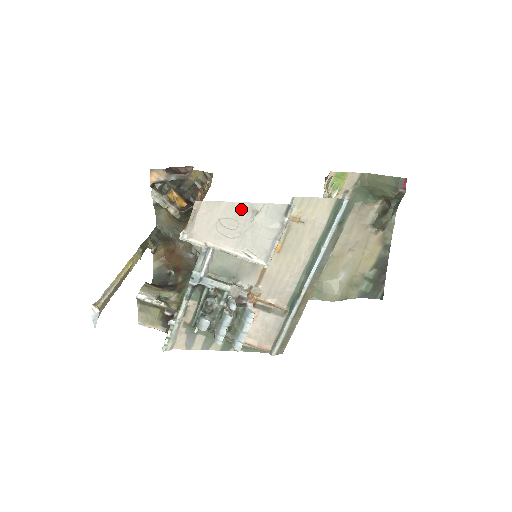
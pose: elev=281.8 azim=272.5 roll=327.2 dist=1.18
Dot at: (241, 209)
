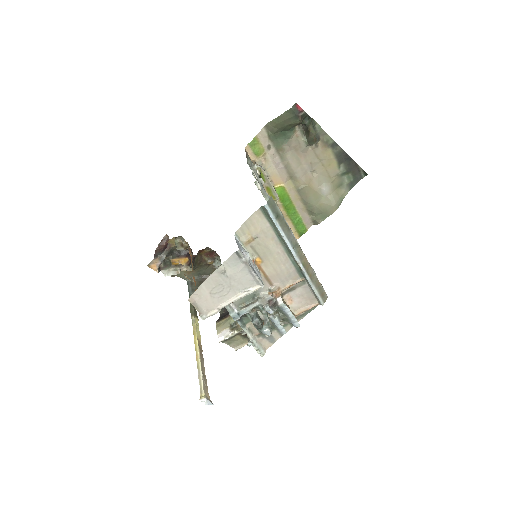
Dot at: (214, 278)
